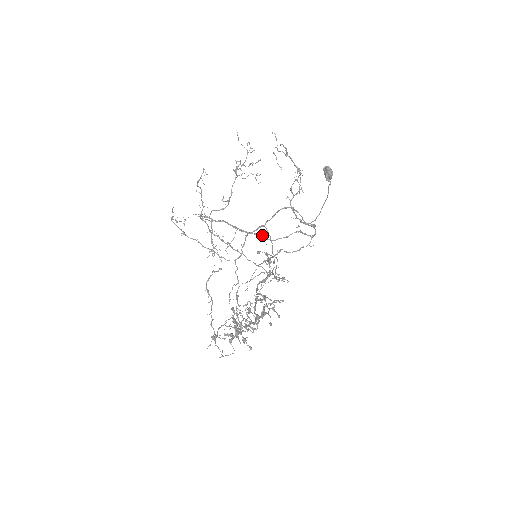
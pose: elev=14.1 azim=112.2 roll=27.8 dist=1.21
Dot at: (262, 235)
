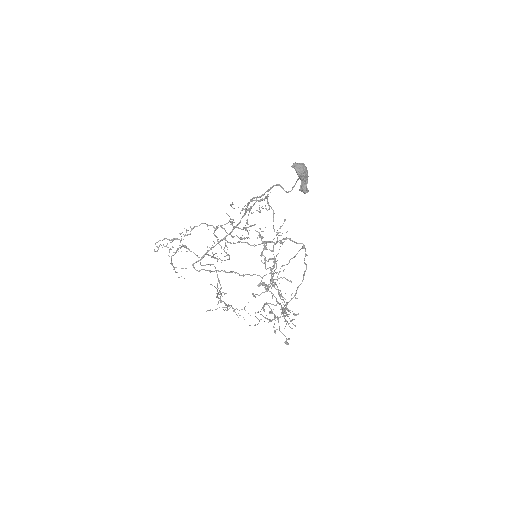
Dot at: occluded
